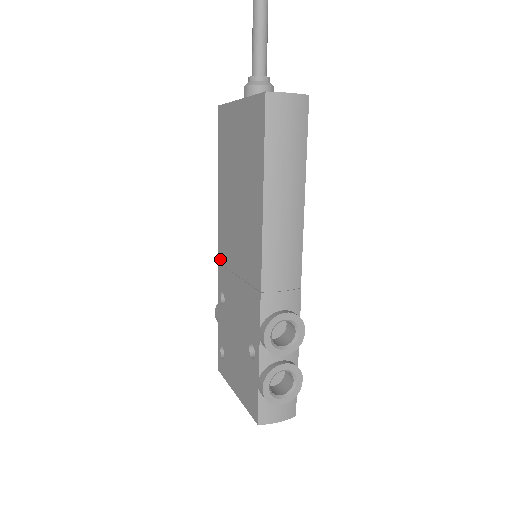
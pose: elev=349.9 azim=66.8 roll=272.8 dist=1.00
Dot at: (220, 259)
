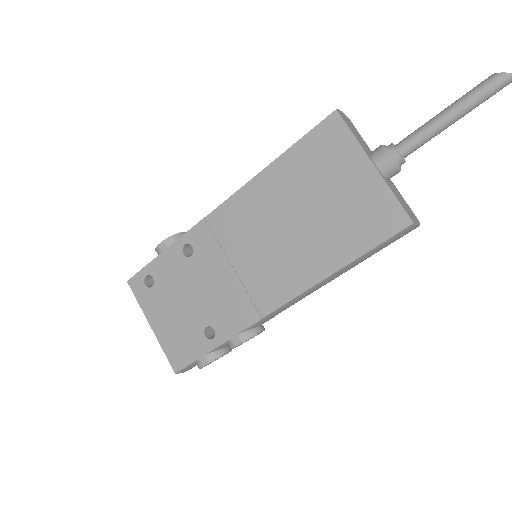
Dot at: (212, 221)
